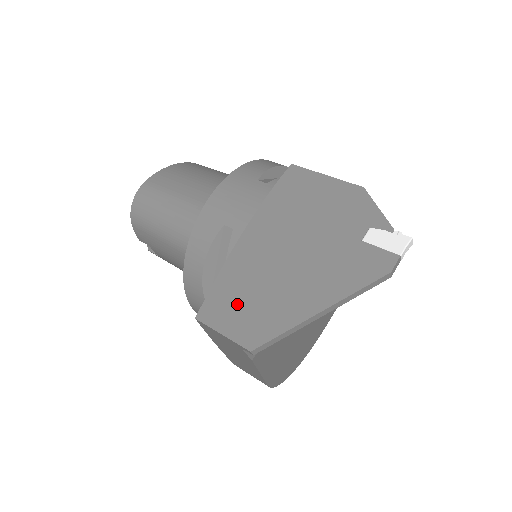
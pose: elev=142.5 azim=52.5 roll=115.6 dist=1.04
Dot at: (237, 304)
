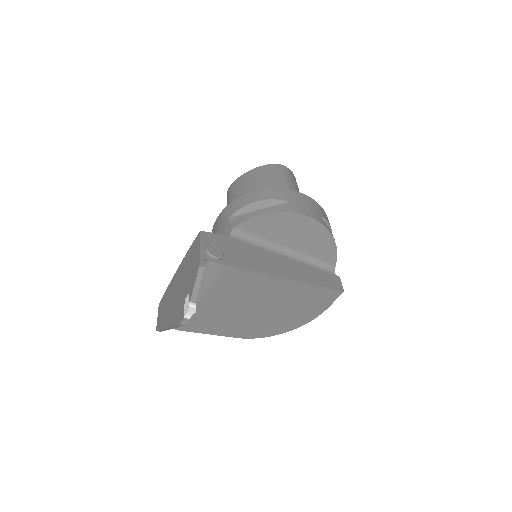
Dot at: (163, 305)
